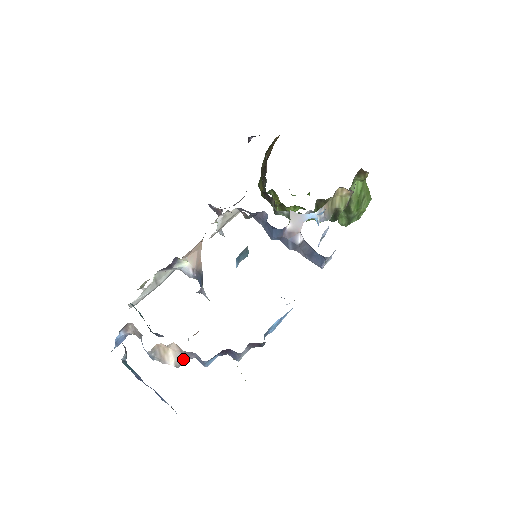
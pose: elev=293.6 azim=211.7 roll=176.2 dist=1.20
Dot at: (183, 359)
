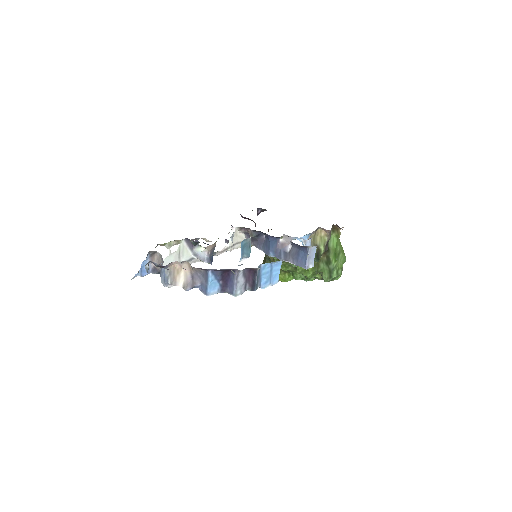
Dot at: (191, 282)
